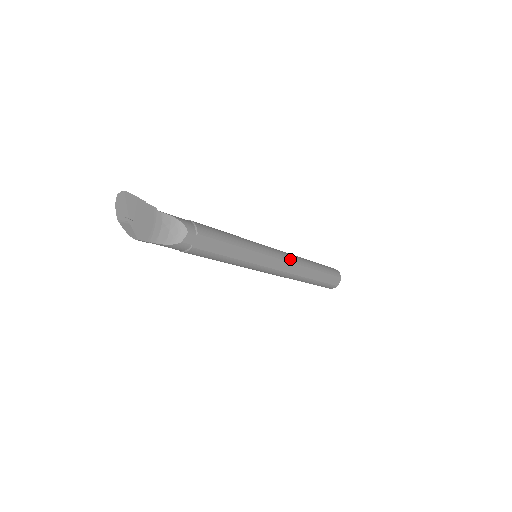
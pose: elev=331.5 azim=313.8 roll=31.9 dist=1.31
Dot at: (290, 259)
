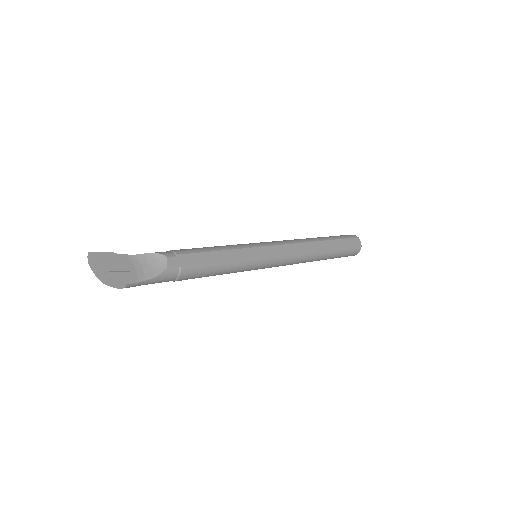
Dot at: (290, 242)
